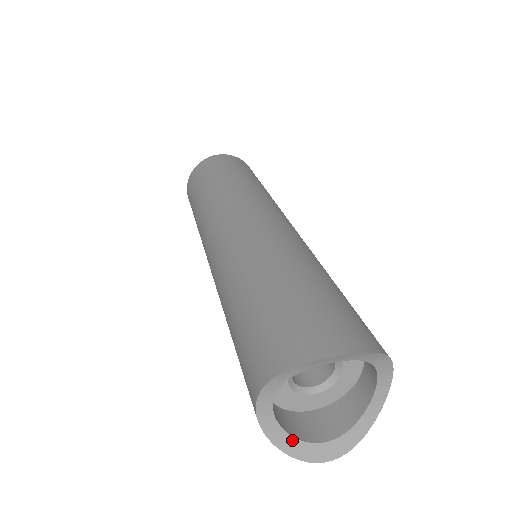
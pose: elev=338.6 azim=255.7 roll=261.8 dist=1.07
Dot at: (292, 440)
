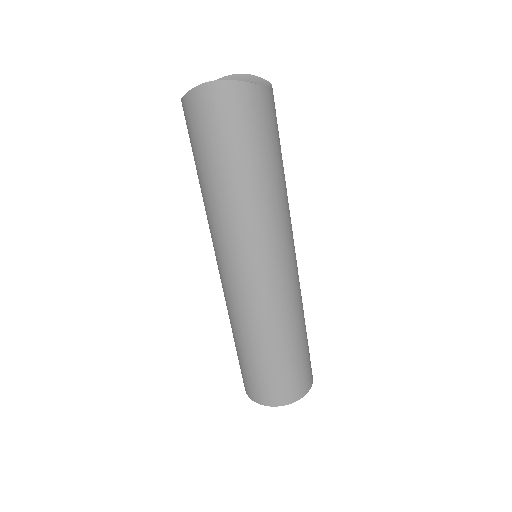
Dot at: occluded
